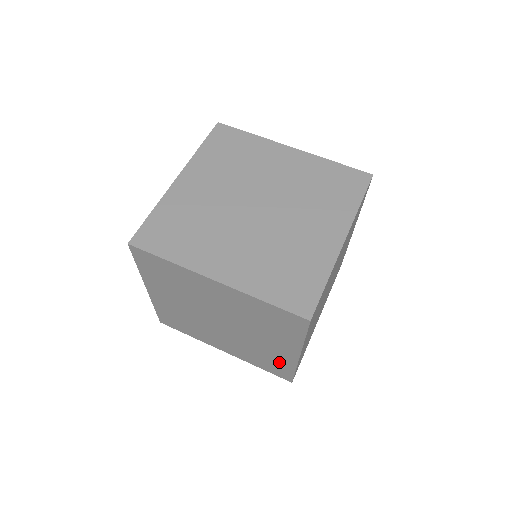
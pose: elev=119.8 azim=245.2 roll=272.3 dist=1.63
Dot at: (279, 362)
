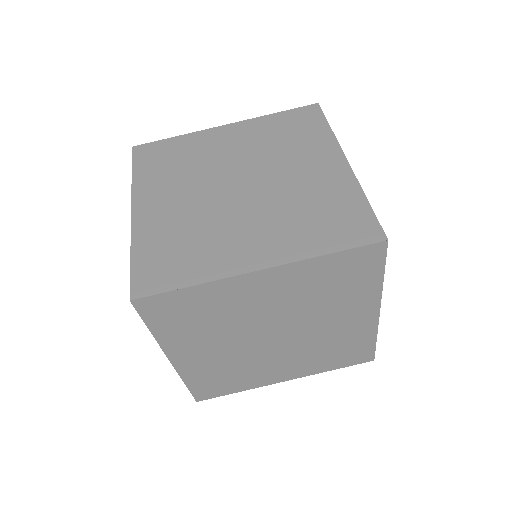
Dot at: occluded
